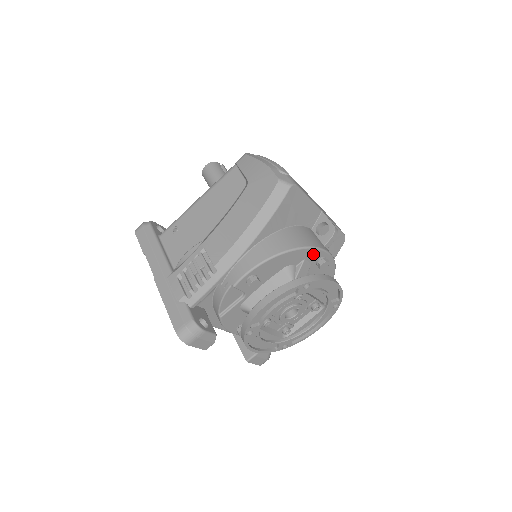
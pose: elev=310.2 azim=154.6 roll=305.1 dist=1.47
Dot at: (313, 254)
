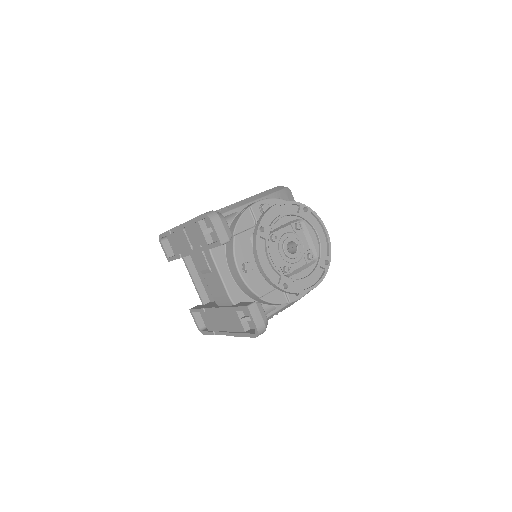
Dot at: occluded
